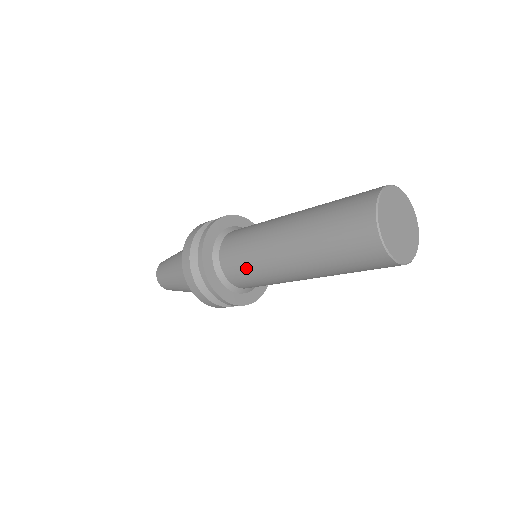
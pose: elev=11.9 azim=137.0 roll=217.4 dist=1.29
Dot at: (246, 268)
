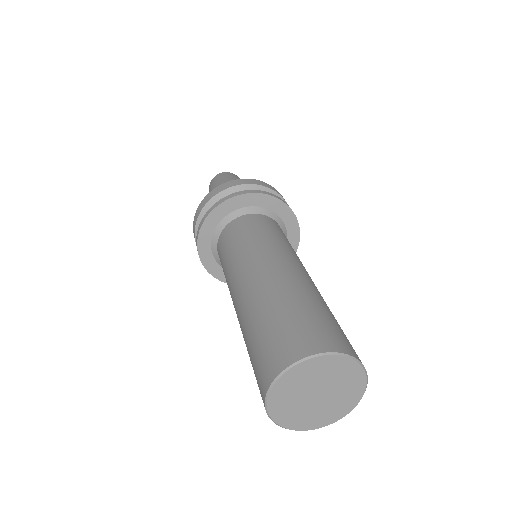
Dot at: occluded
